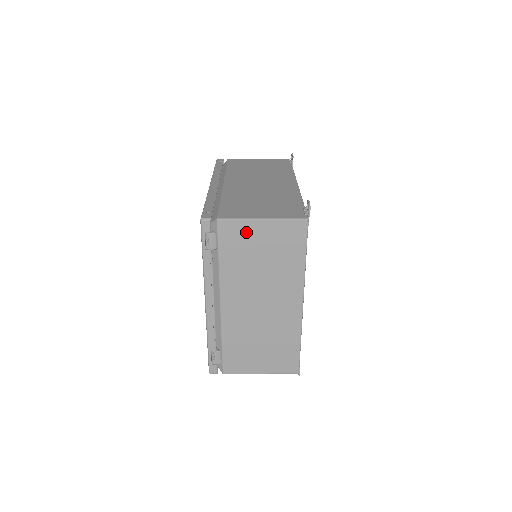
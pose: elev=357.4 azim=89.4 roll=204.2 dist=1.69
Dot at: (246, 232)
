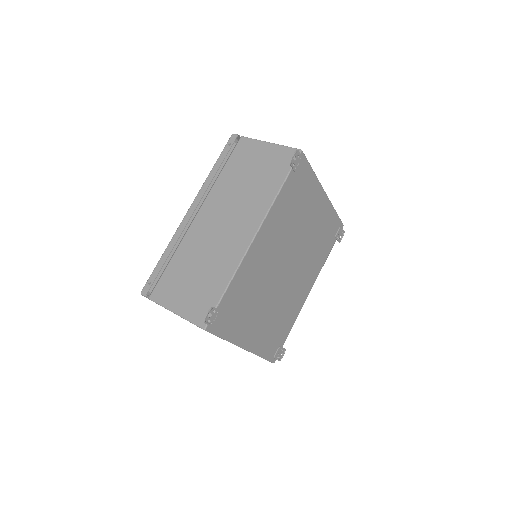
Dot at: occluded
